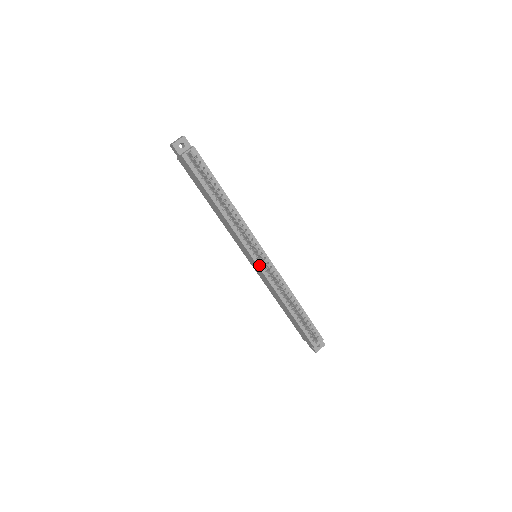
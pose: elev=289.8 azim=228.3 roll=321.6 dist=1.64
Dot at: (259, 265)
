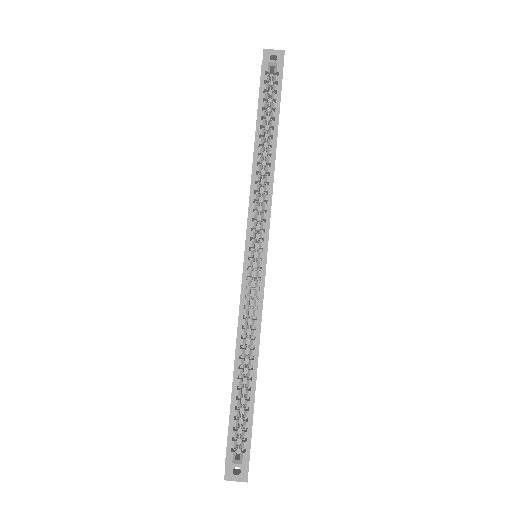
Dot at: (246, 261)
